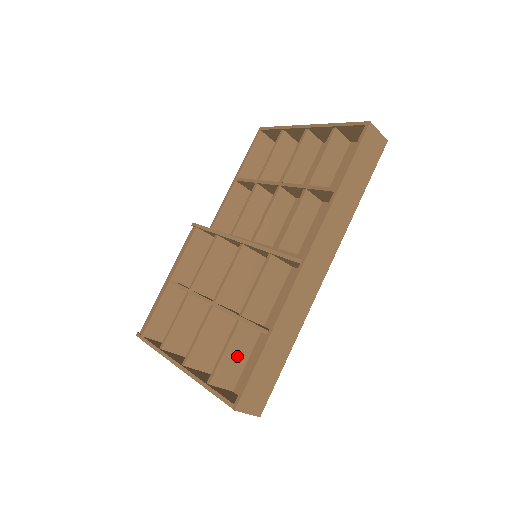
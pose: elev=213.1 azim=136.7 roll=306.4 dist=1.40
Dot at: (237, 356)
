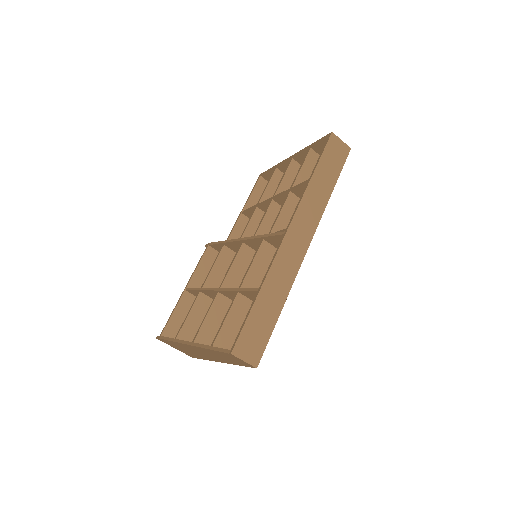
Dot at: (238, 326)
